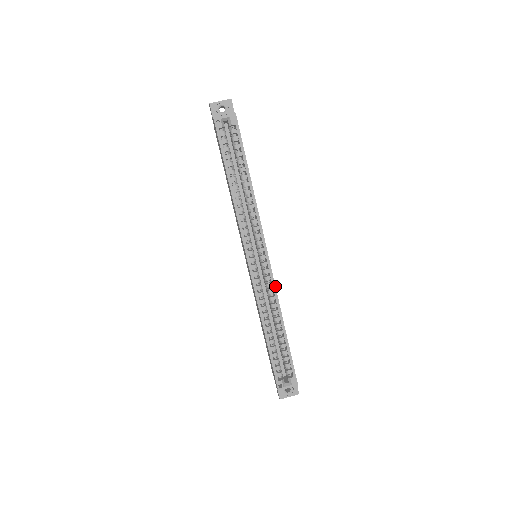
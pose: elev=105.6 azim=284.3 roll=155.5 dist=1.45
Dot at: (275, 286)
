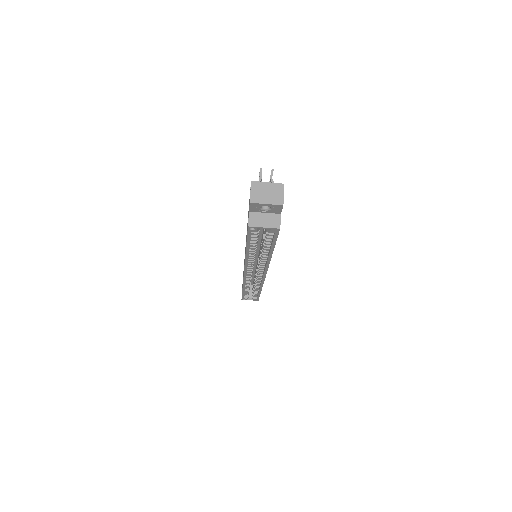
Dot at: occluded
